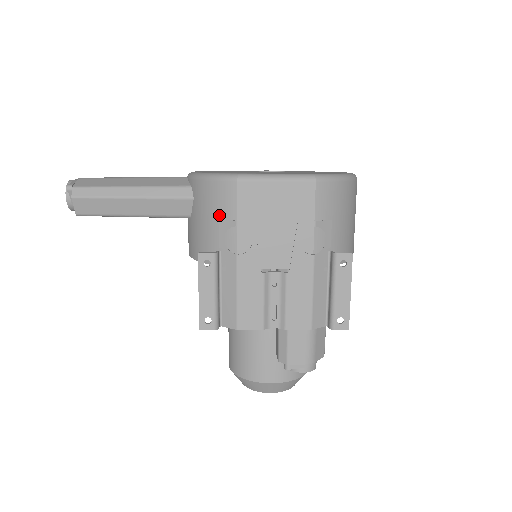
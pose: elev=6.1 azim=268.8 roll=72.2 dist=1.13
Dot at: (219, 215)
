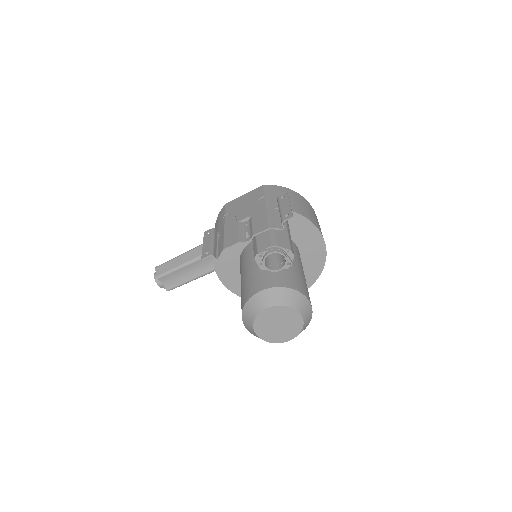
Dot at: (219, 222)
